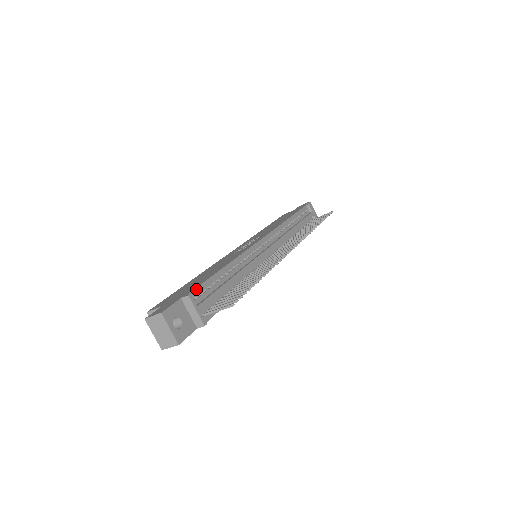
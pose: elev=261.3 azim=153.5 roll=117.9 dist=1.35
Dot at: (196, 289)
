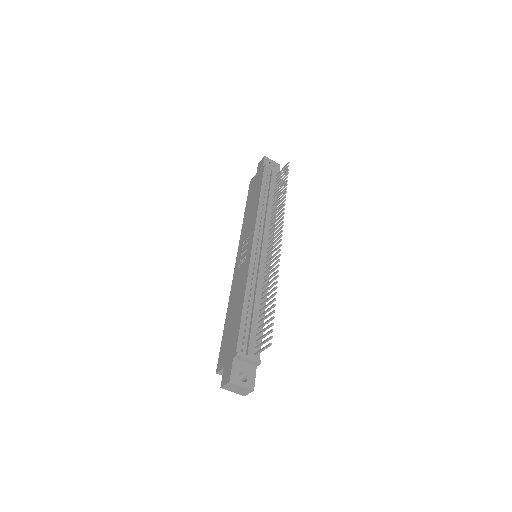
Dot at: (238, 342)
